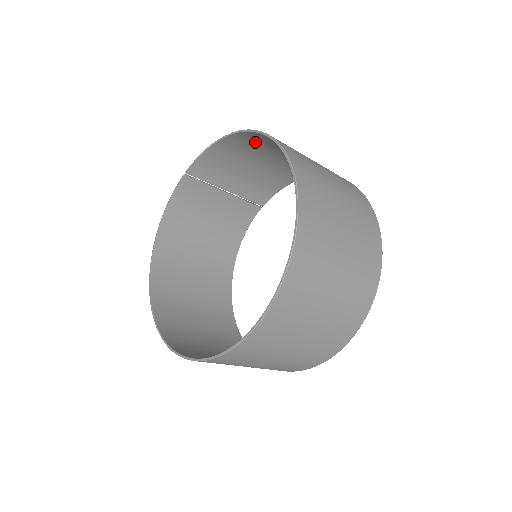
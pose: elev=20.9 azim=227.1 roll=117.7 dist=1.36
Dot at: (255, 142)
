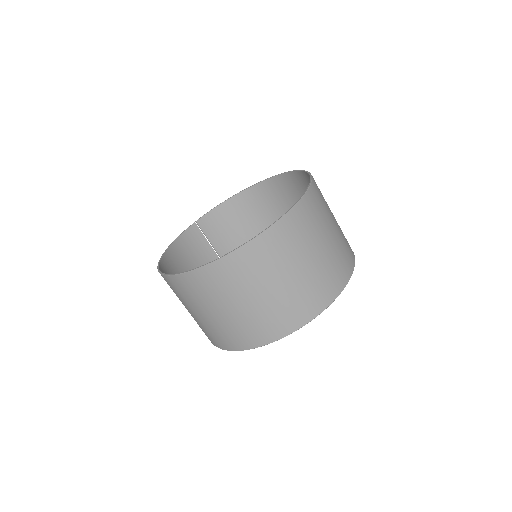
Dot at: (255, 202)
